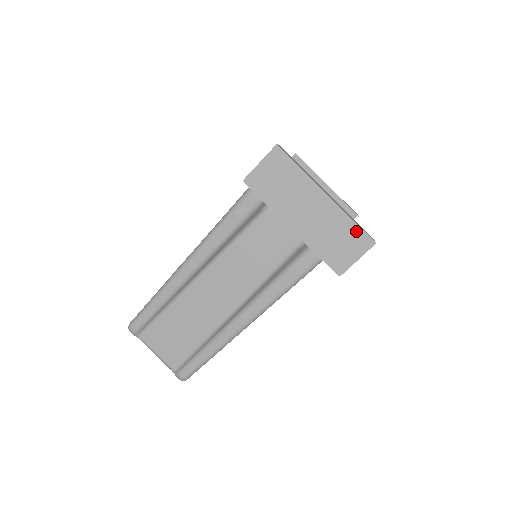
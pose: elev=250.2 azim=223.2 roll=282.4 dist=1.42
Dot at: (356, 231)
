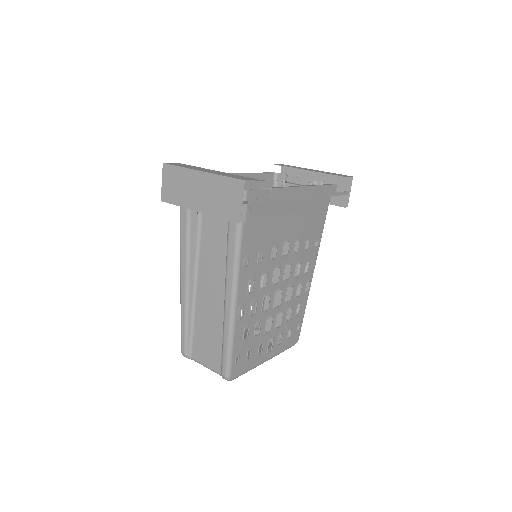
Dot at: (229, 182)
